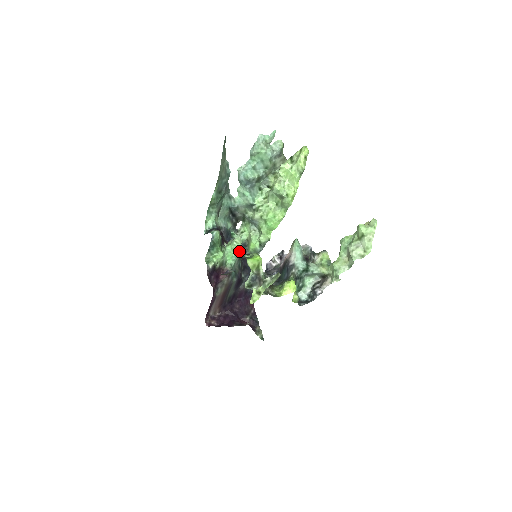
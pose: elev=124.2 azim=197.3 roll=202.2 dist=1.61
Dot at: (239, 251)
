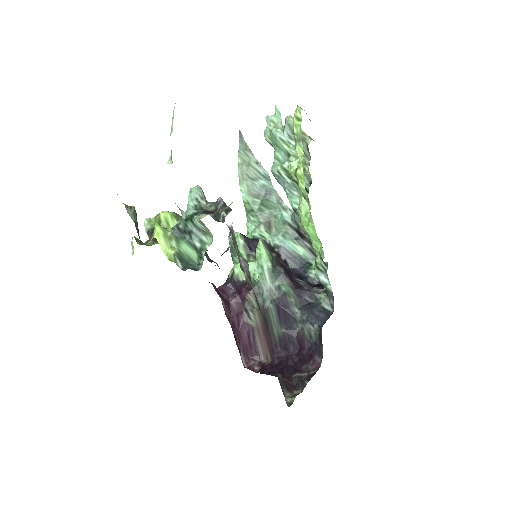
Dot at: (262, 260)
